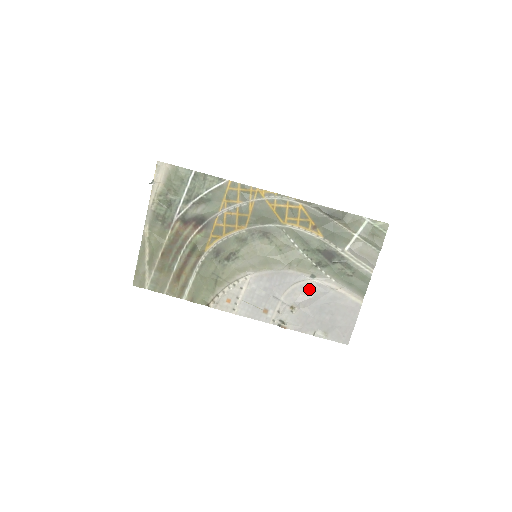
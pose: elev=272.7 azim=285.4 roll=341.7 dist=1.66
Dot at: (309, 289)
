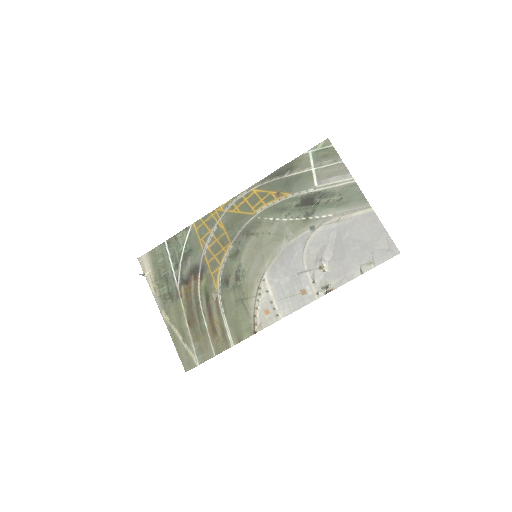
Dot at: (319, 240)
